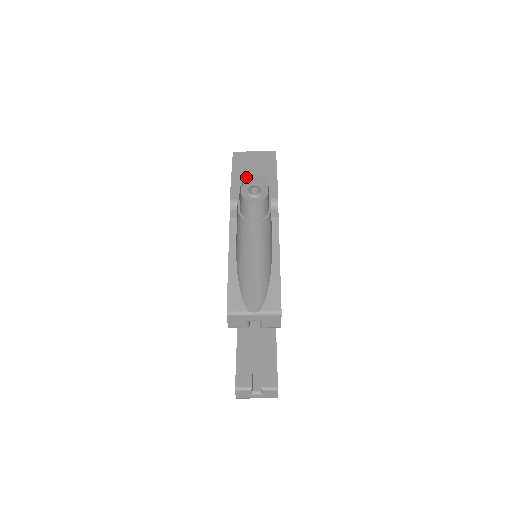
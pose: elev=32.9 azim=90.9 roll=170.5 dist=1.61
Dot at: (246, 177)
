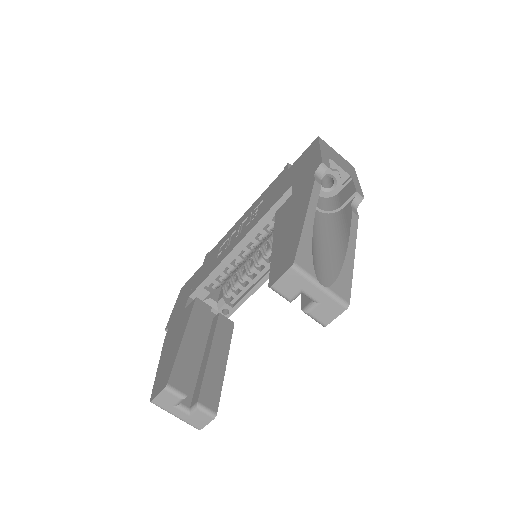
Dot at: (332, 162)
